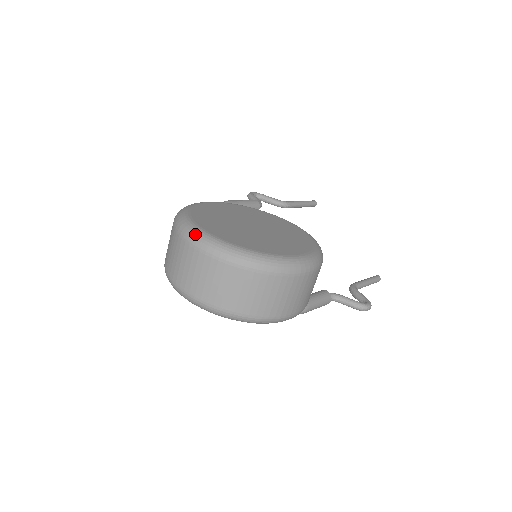
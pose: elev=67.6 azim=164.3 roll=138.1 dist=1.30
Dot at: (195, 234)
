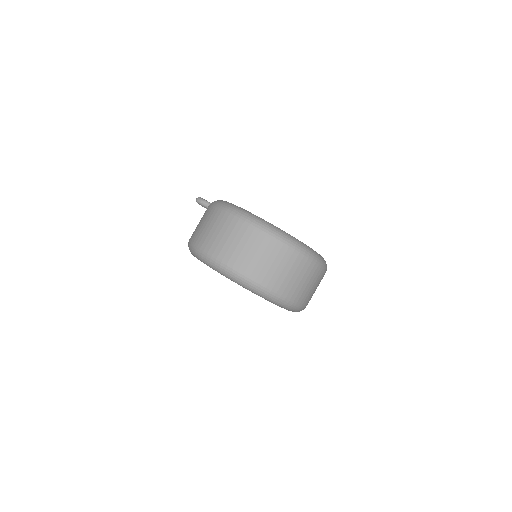
Dot at: (276, 230)
